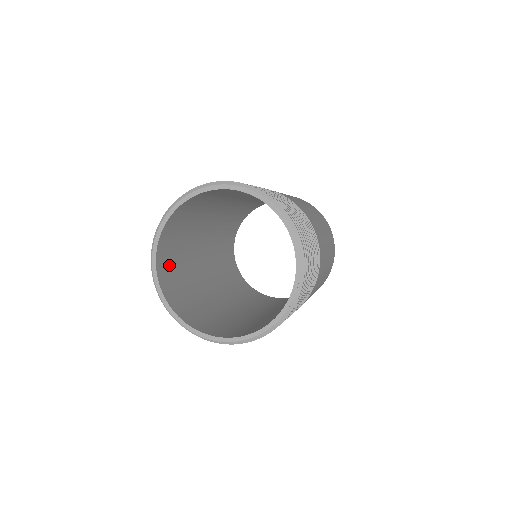
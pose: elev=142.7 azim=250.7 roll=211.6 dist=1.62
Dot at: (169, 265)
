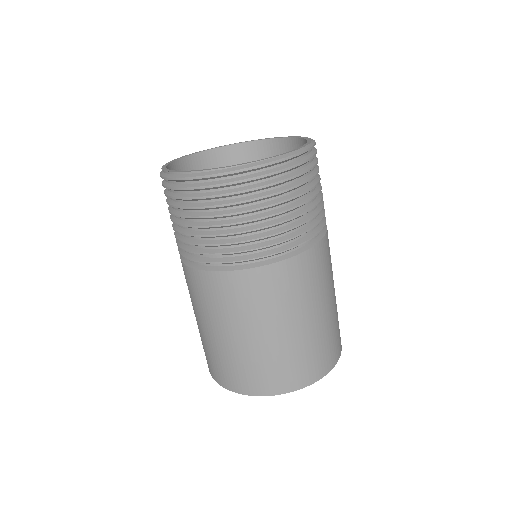
Dot at: occluded
